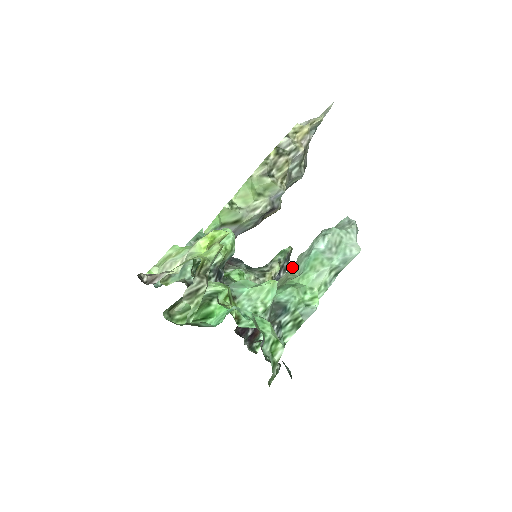
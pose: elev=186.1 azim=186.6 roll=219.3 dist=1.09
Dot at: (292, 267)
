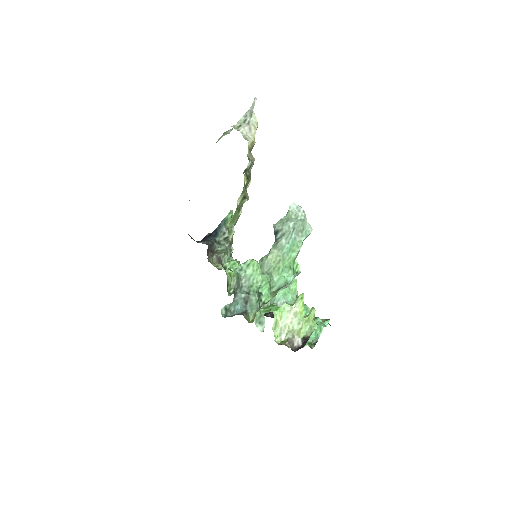
Dot at: (274, 249)
